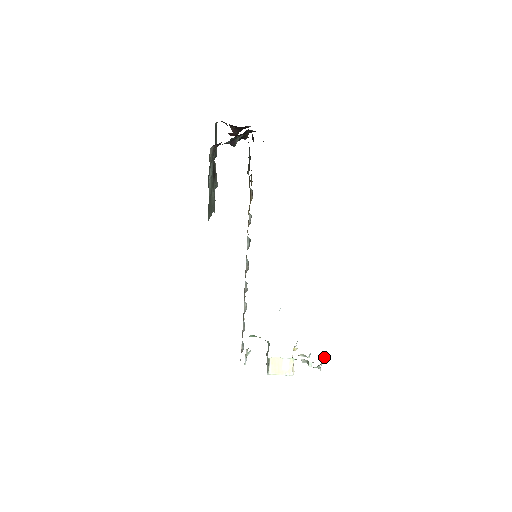
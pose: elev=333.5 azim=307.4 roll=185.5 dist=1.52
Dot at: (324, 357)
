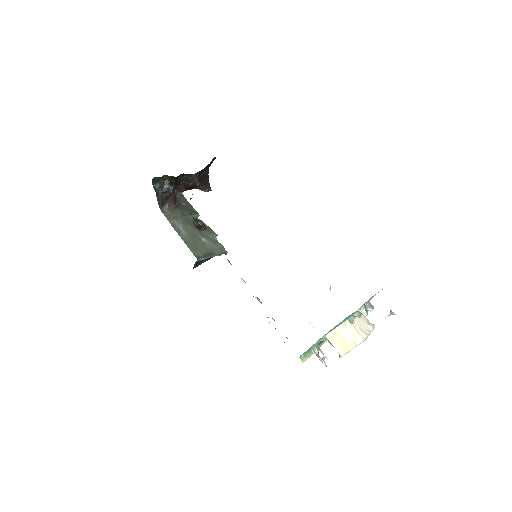
Dot at: occluded
